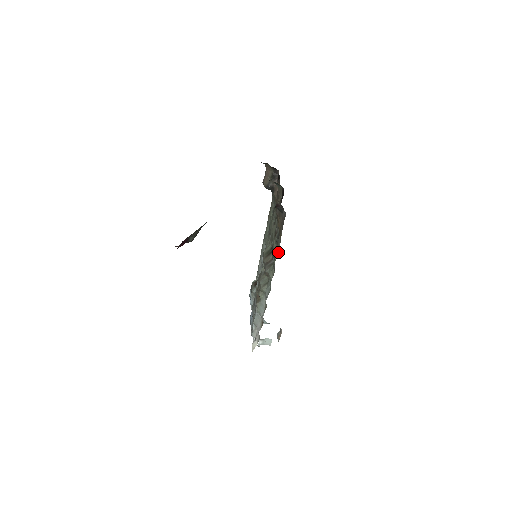
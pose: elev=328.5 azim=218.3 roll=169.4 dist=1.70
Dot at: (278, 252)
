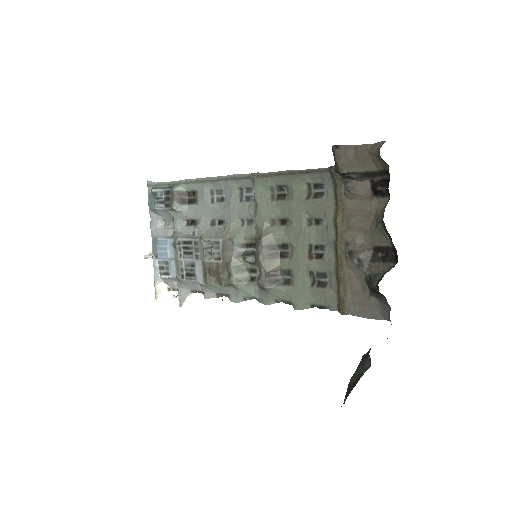
Dot at: (315, 305)
